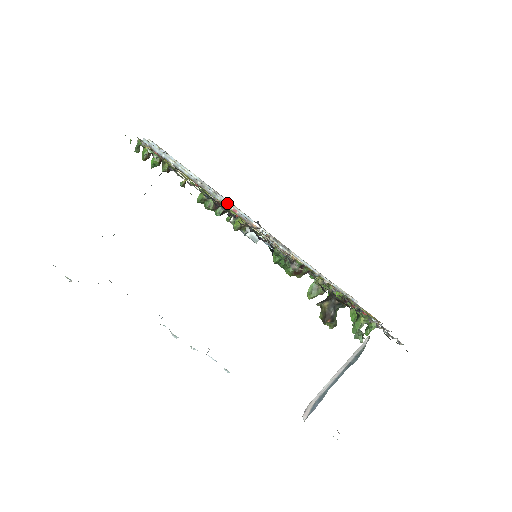
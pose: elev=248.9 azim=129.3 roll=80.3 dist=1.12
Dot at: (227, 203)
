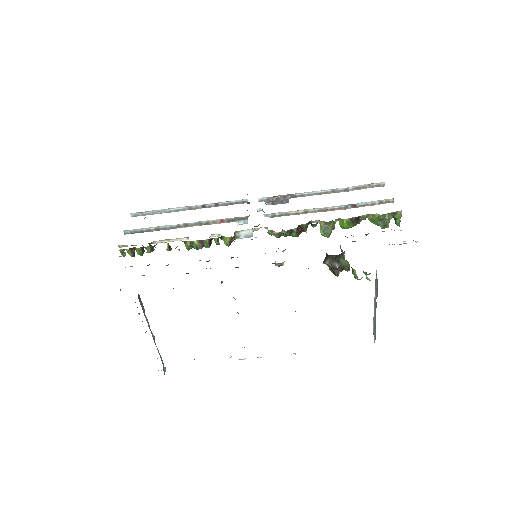
Dot at: (211, 222)
